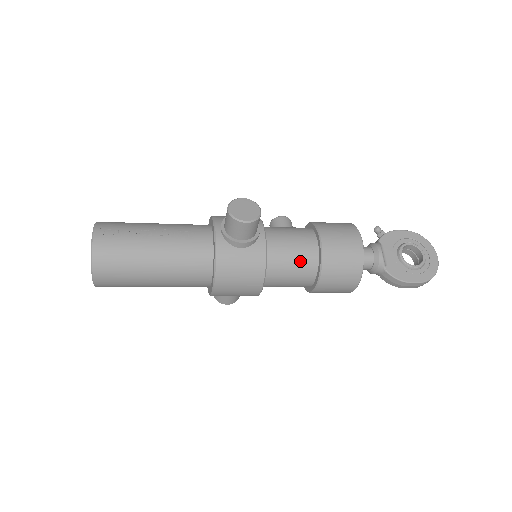
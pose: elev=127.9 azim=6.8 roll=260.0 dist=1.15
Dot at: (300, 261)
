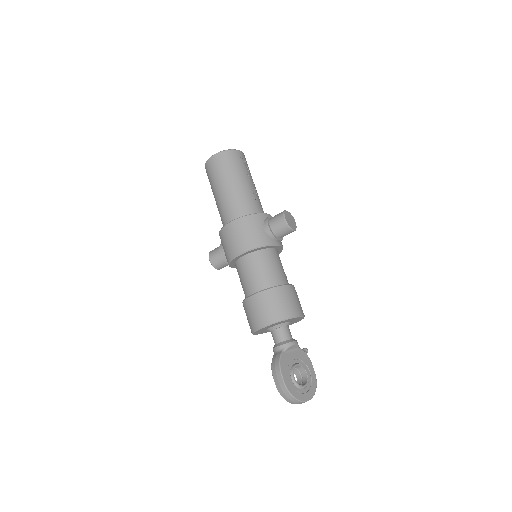
Dot at: (268, 274)
